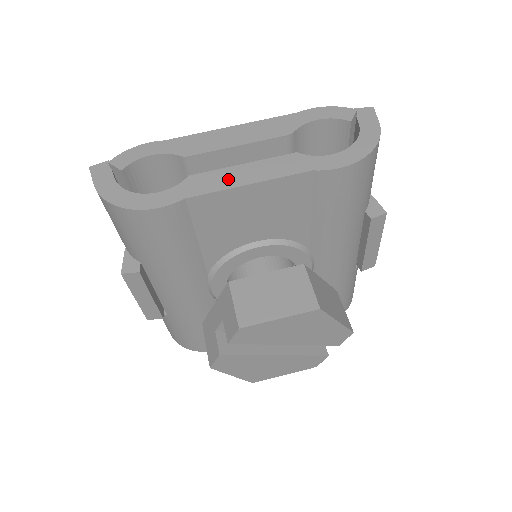
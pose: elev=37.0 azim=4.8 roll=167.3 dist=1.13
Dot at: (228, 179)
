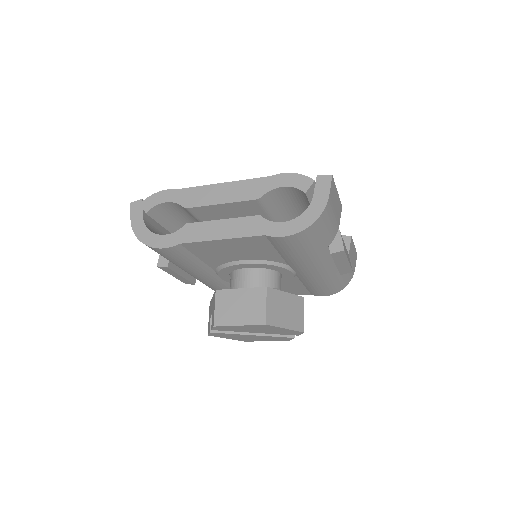
Dot at: (209, 232)
